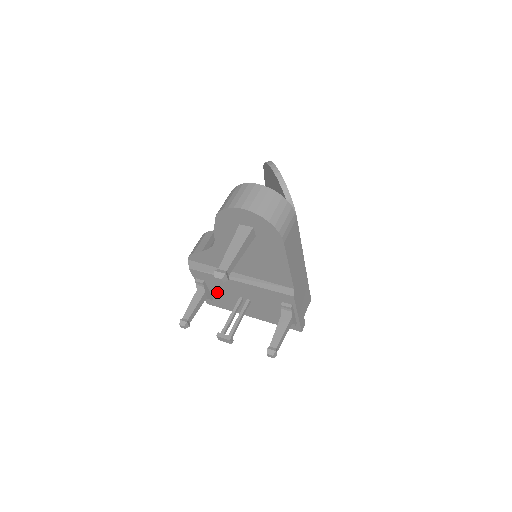
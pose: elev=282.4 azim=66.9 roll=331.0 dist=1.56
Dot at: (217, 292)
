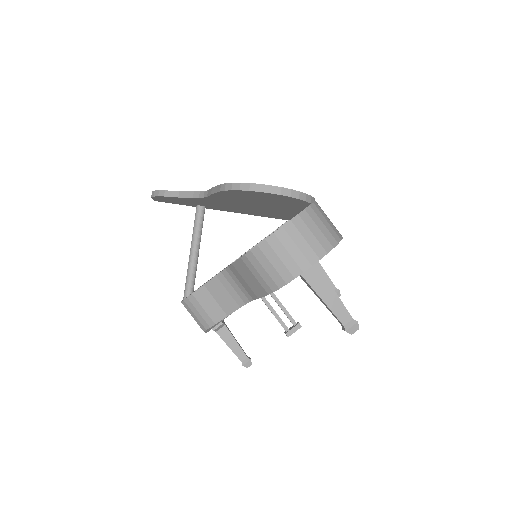
Dot at: occluded
